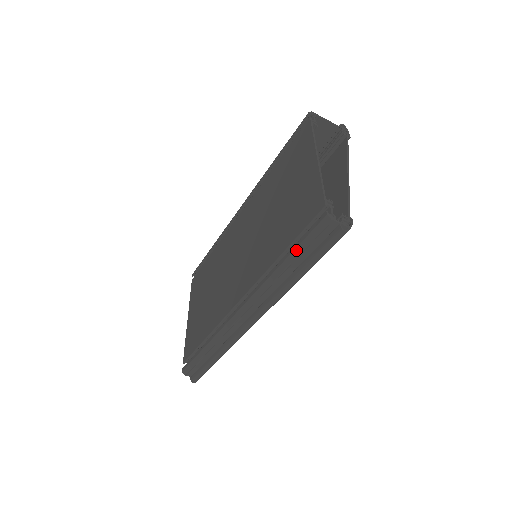
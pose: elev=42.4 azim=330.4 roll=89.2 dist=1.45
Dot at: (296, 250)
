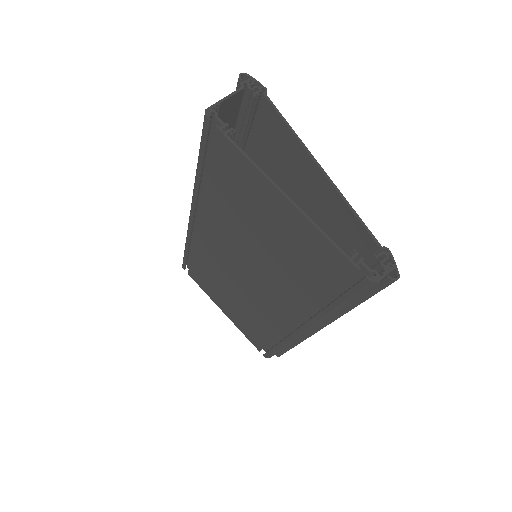
Dot at: (344, 303)
